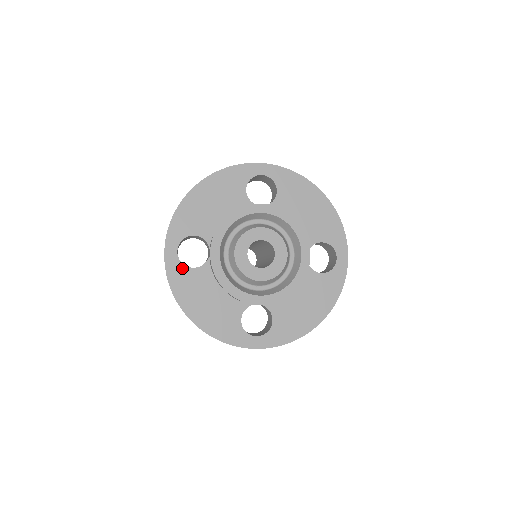
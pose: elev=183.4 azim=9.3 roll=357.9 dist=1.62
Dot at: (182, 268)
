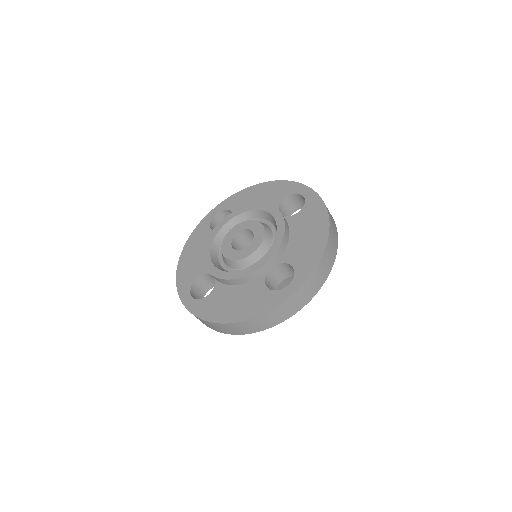
Dot at: (201, 302)
